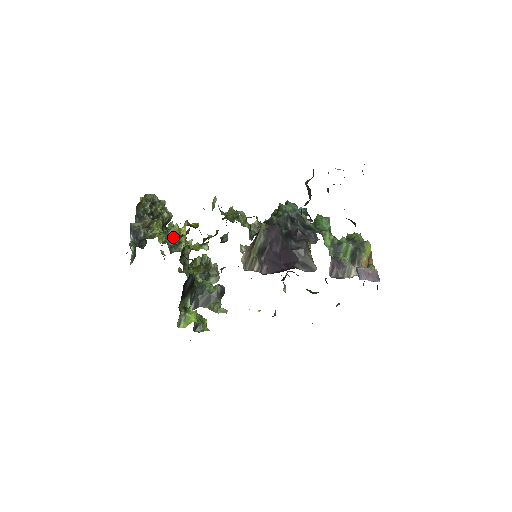
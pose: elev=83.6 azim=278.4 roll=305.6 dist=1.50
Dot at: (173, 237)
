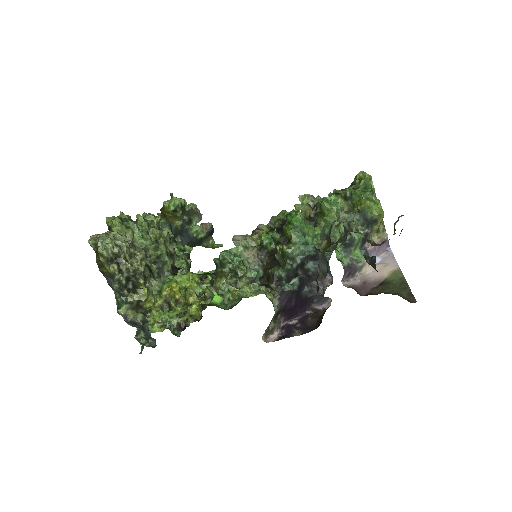
Dot at: (179, 326)
